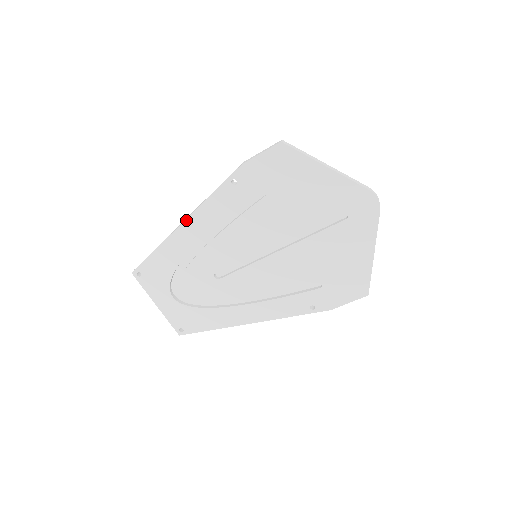
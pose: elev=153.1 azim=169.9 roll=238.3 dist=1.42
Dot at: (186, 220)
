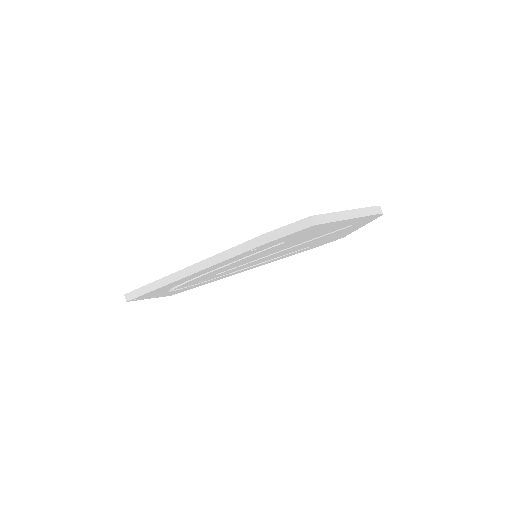
Dot at: occluded
